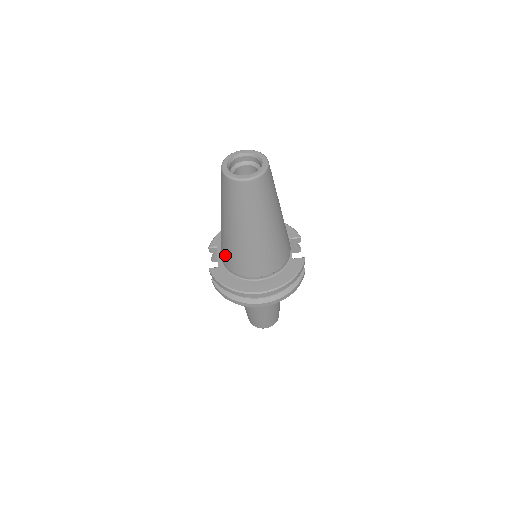
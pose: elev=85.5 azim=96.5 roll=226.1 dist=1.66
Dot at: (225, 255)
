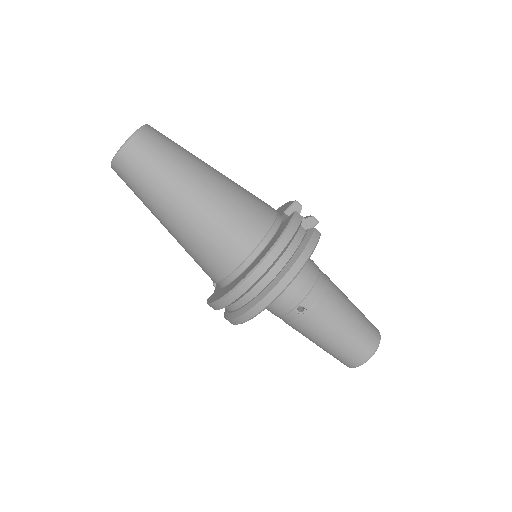
Dot at: occluded
